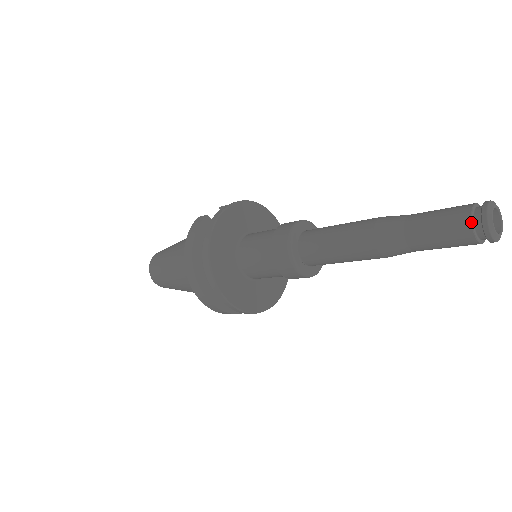
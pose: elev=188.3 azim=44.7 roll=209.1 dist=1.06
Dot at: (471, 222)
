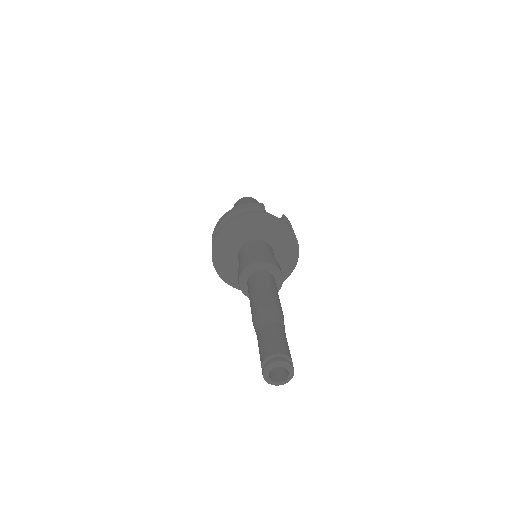
Dot at: (268, 356)
